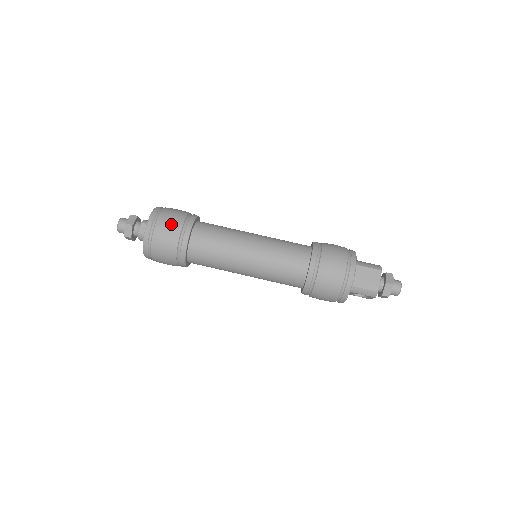
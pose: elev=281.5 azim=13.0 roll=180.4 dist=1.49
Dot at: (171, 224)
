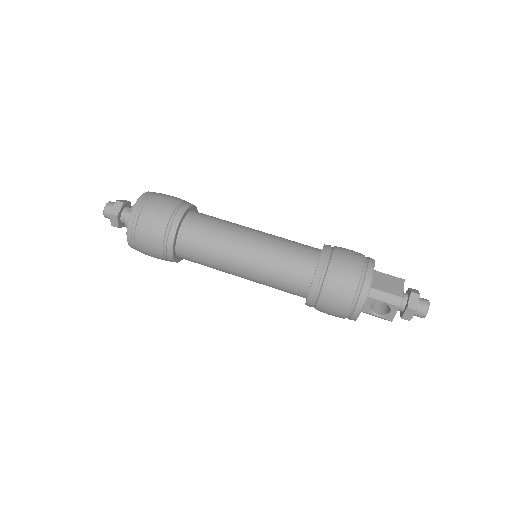
Dot at: (168, 198)
